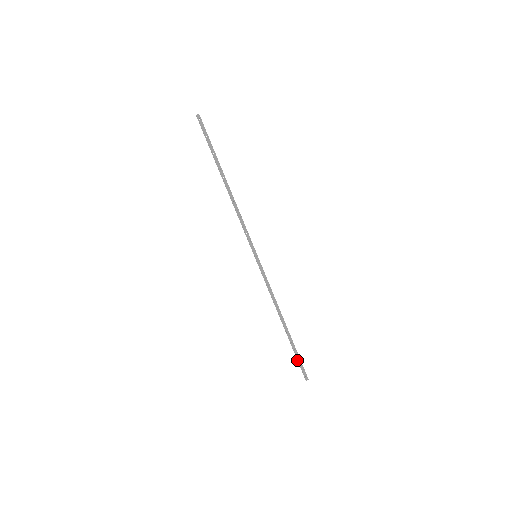
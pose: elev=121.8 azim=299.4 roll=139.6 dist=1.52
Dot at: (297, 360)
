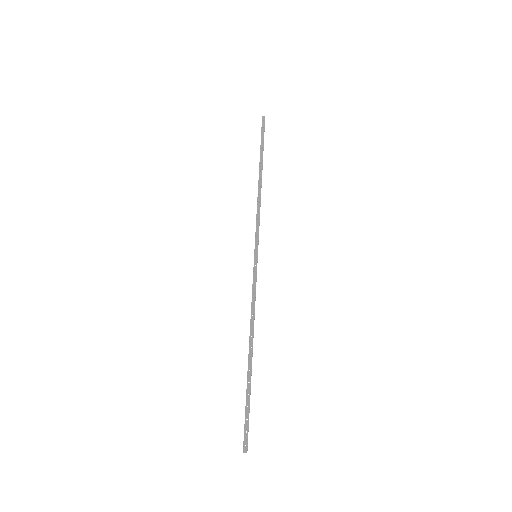
Dot at: (245, 413)
